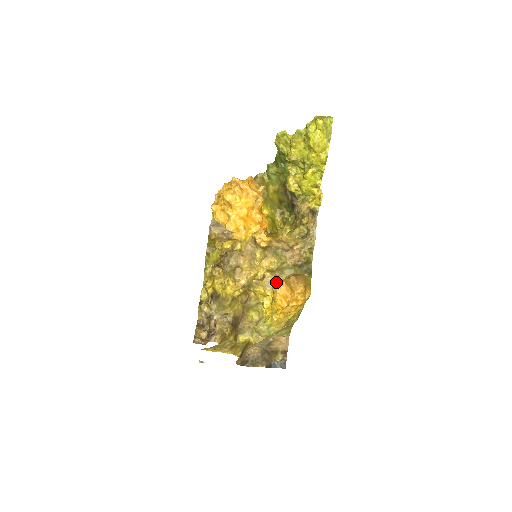
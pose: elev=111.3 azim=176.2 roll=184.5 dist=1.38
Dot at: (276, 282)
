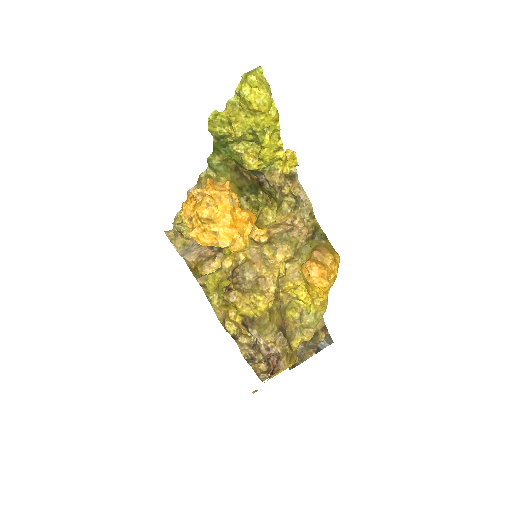
Dot at: (300, 268)
